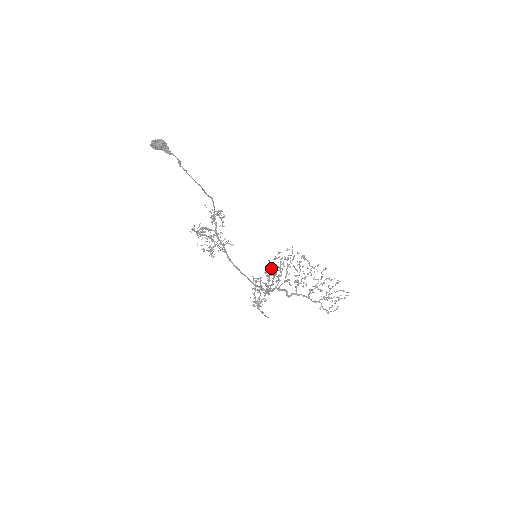
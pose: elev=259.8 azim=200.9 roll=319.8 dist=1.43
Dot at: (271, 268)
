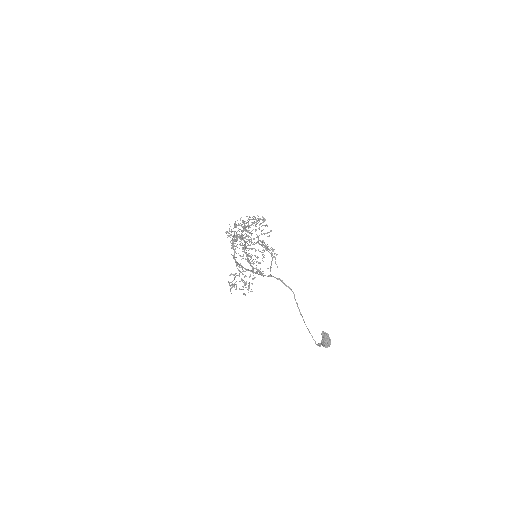
Dot at: occluded
